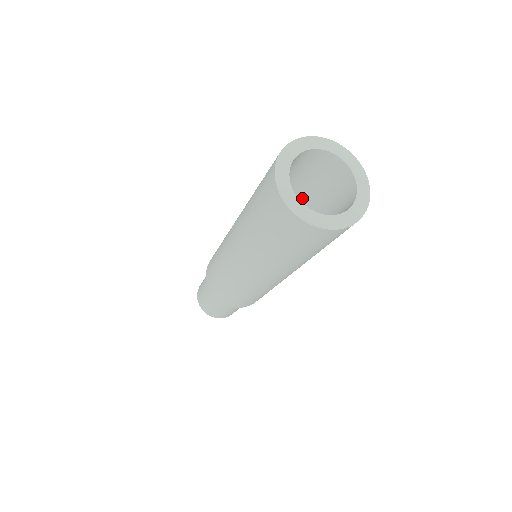
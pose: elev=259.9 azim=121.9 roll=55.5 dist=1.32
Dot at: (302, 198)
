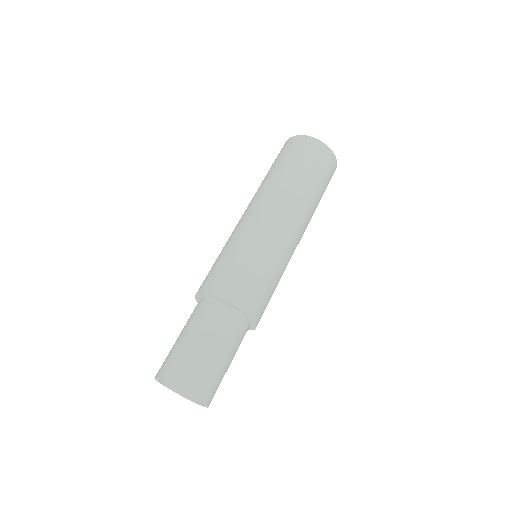
Dot at: occluded
